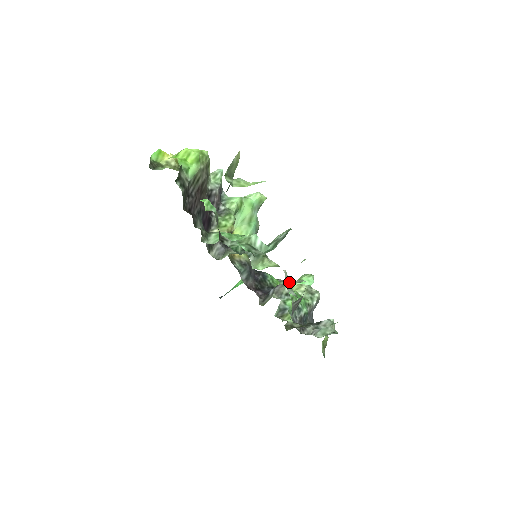
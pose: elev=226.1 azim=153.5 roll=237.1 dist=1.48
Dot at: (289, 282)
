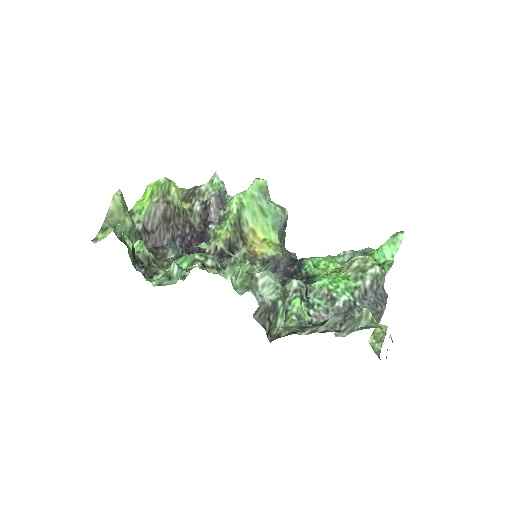
Dot at: (273, 283)
